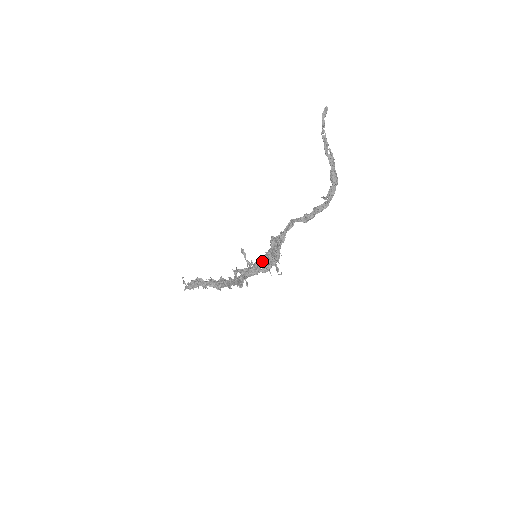
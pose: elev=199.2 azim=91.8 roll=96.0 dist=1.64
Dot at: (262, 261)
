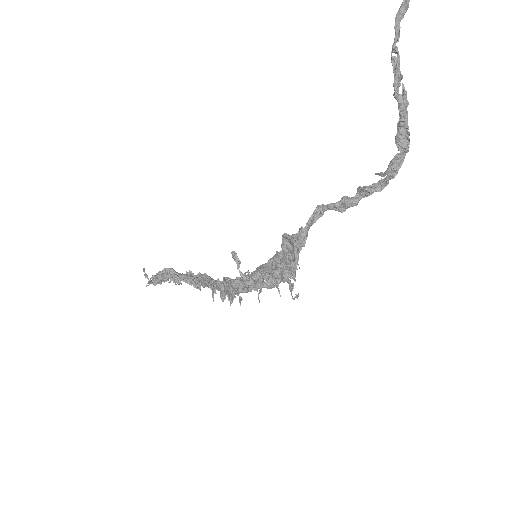
Dot at: (266, 273)
